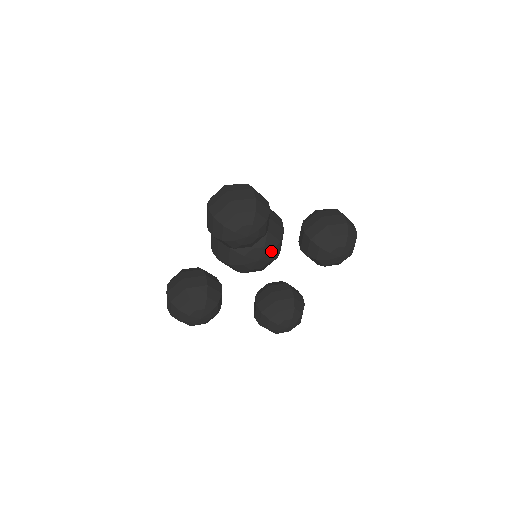
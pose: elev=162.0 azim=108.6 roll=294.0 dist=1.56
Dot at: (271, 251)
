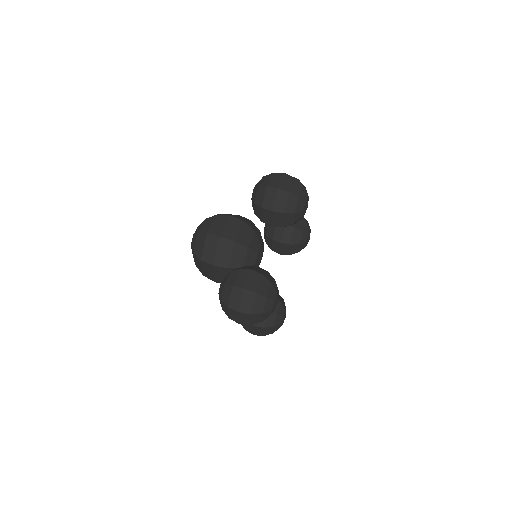
Dot at: occluded
